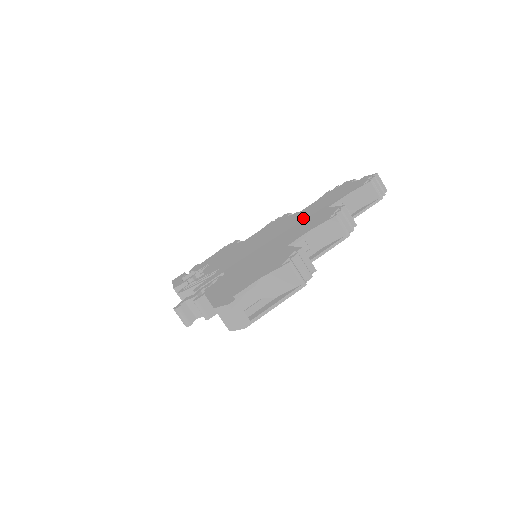
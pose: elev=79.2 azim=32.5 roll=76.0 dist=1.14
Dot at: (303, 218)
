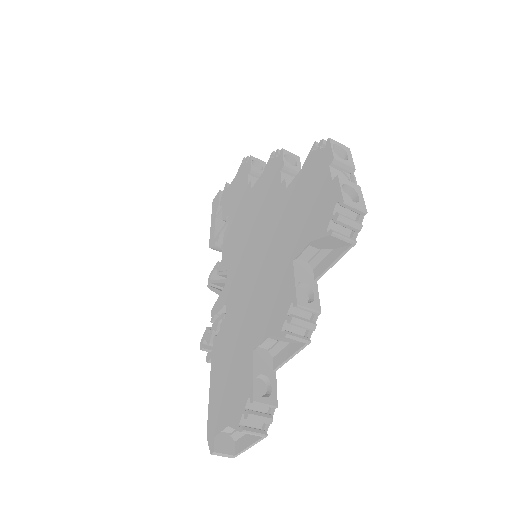
Dot at: (278, 247)
